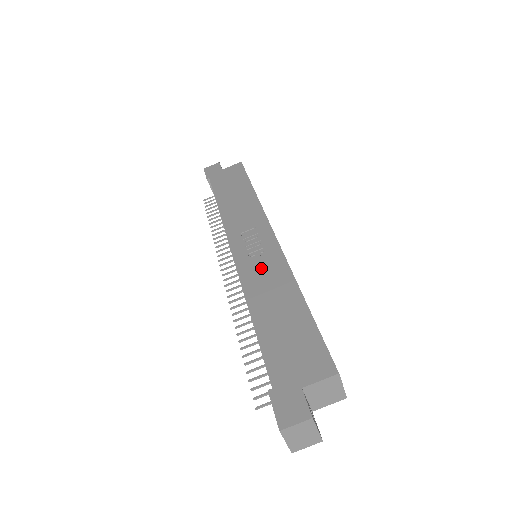
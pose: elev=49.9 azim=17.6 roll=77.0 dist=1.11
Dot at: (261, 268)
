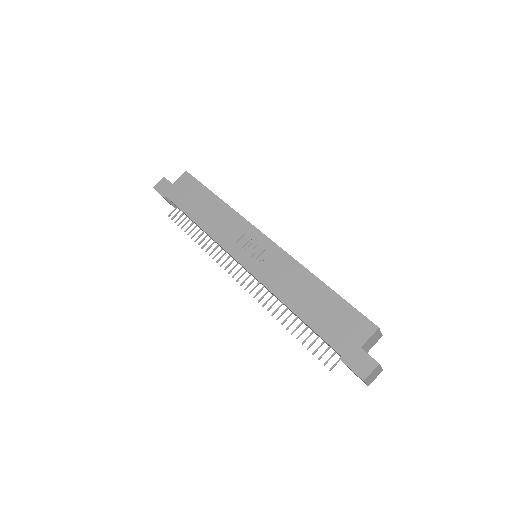
Dot at: (274, 269)
